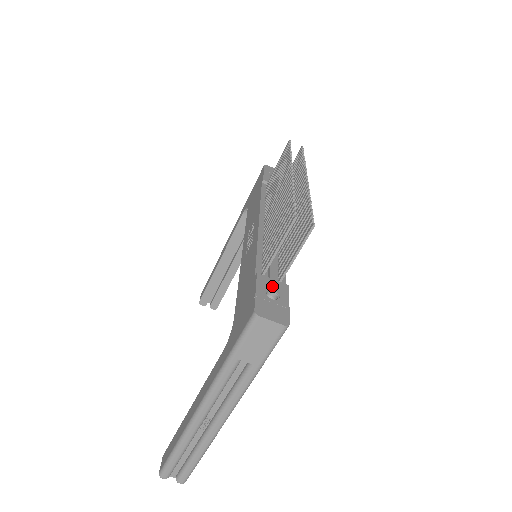
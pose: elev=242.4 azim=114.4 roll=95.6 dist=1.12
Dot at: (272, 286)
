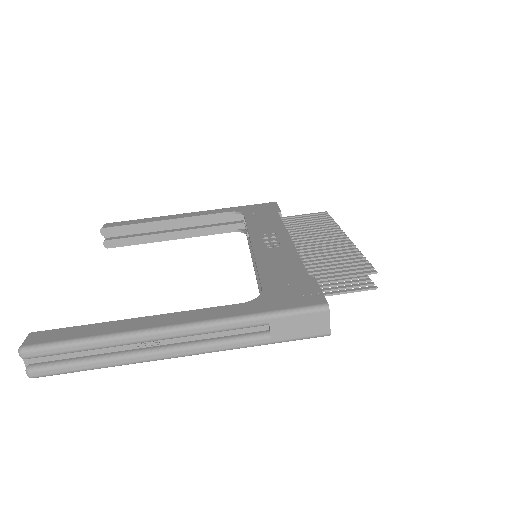
Dot at: occluded
